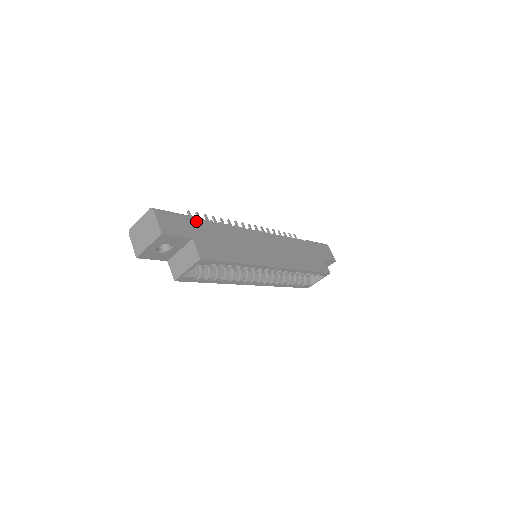
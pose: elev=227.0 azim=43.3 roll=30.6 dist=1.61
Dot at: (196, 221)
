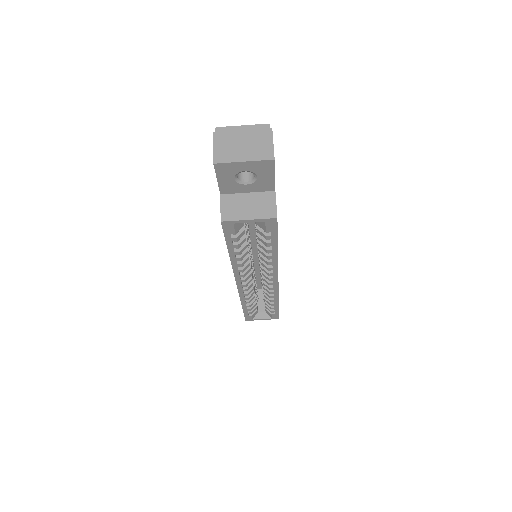
Dot at: occluded
